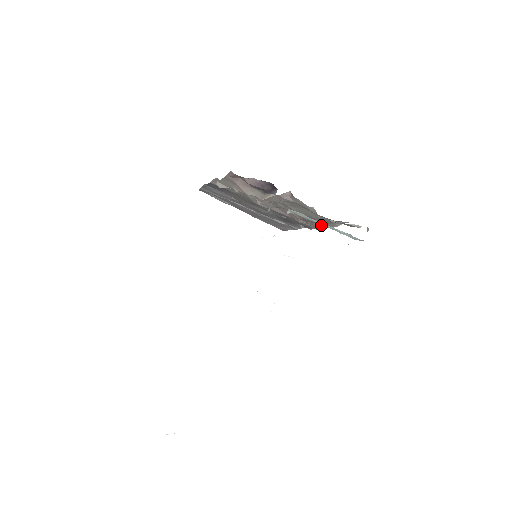
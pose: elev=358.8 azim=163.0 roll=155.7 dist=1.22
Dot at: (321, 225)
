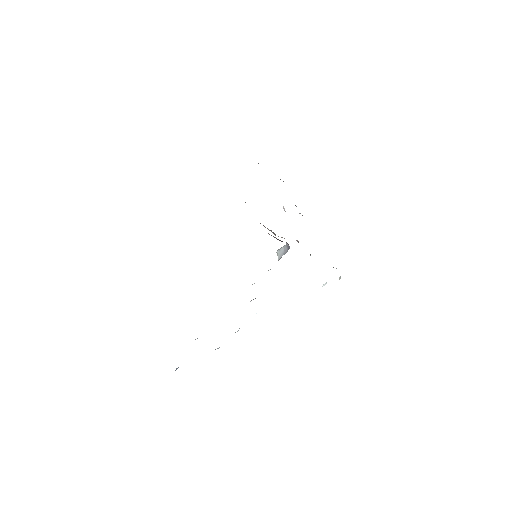
Dot at: occluded
